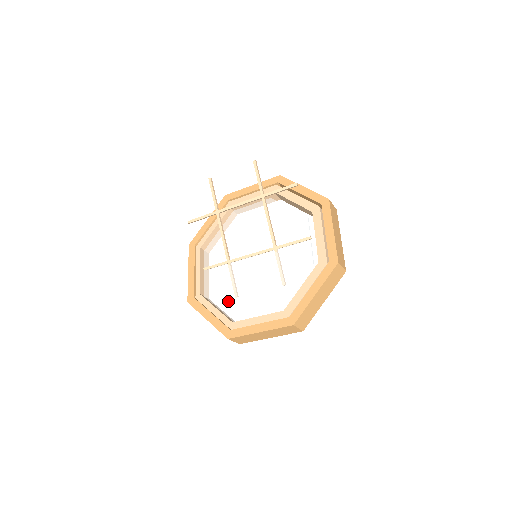
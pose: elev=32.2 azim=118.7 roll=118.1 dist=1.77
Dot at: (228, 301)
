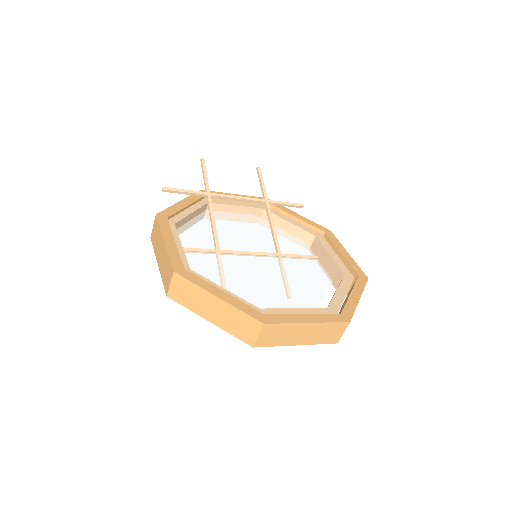
Dot at: (232, 290)
